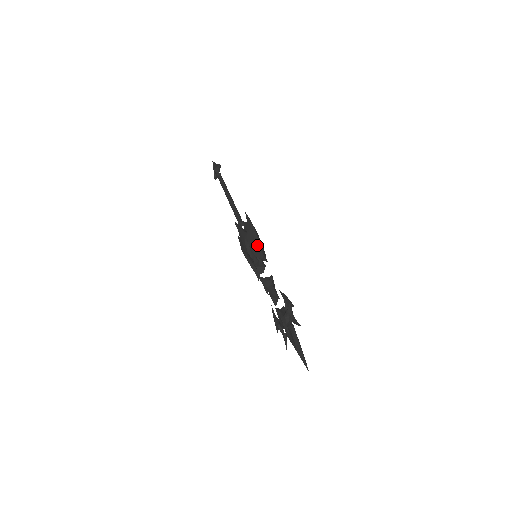
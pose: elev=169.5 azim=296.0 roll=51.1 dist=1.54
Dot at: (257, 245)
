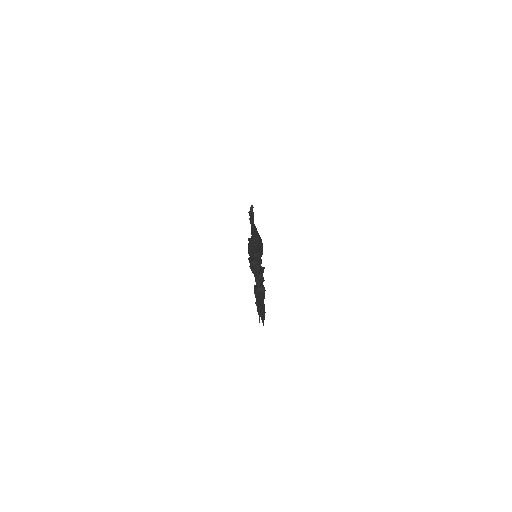
Dot at: (255, 243)
